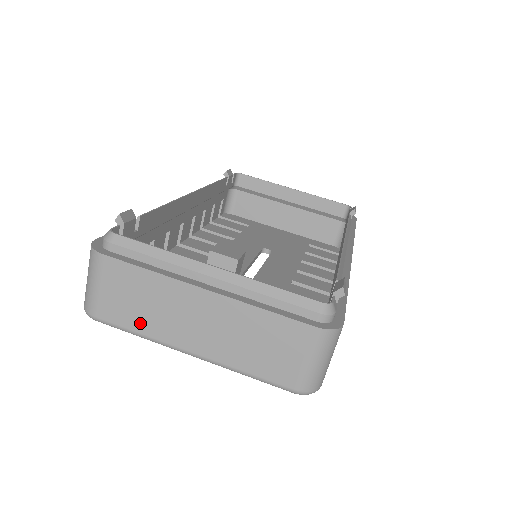
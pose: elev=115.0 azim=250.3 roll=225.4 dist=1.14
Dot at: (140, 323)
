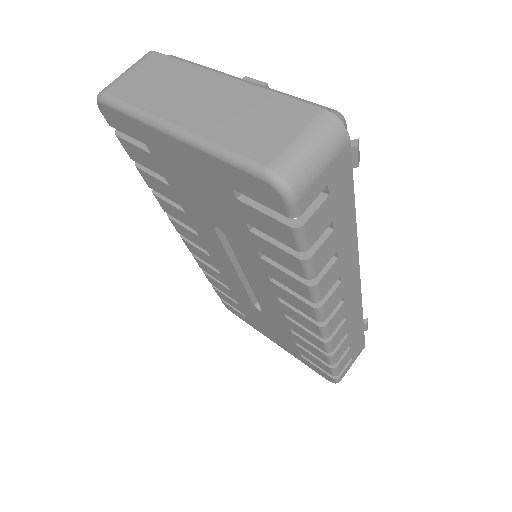
Dot at: (143, 98)
